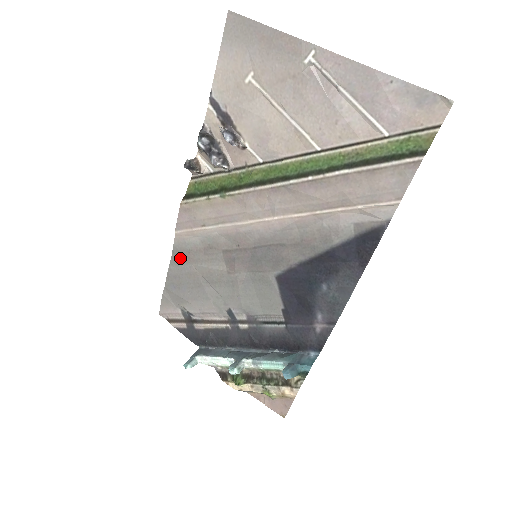
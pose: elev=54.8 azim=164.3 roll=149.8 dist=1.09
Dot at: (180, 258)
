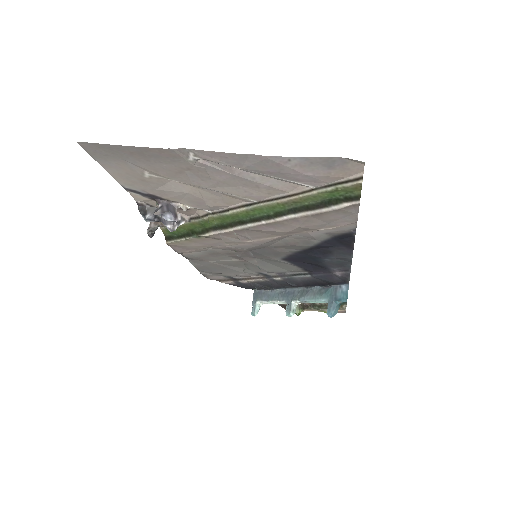
Dot at: (196, 260)
